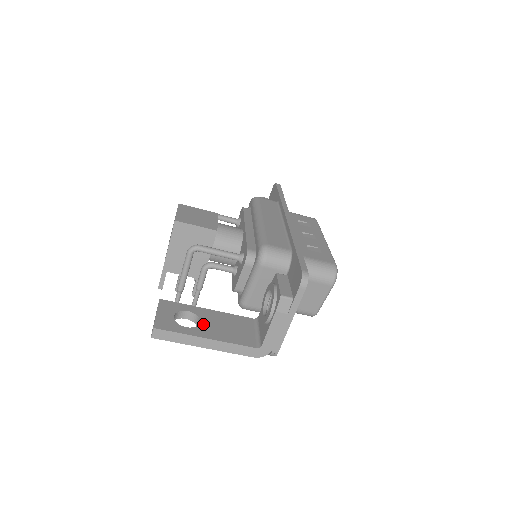
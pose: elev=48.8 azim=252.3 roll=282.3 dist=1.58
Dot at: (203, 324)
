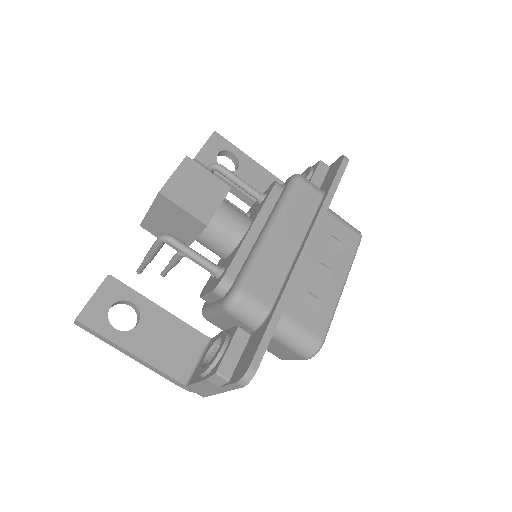
Dot at: (139, 329)
